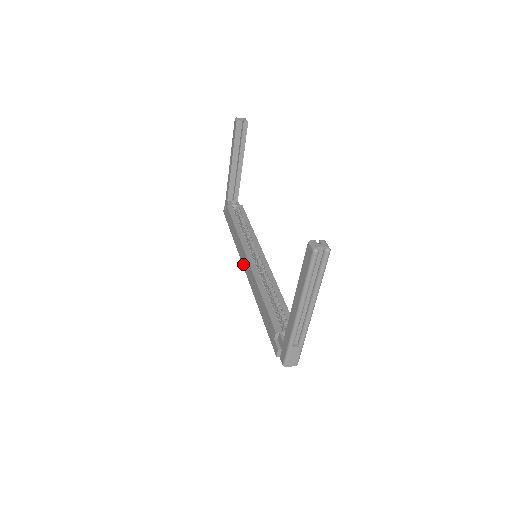
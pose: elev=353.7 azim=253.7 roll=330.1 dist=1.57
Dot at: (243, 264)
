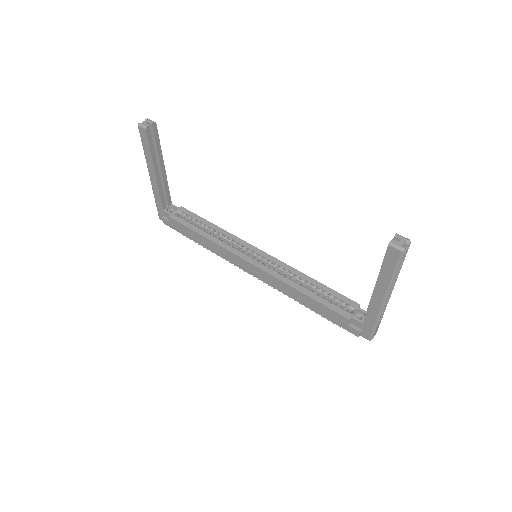
Dot at: (244, 269)
